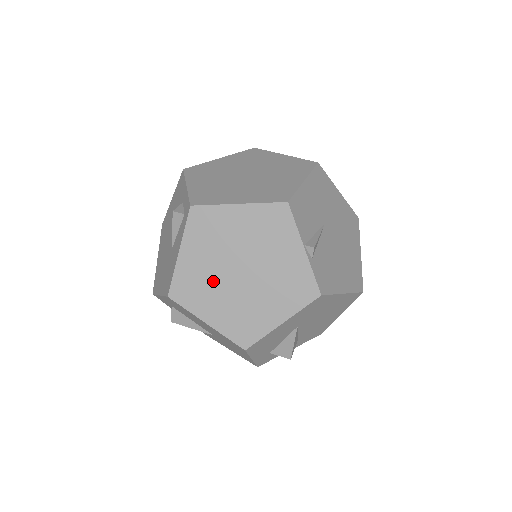
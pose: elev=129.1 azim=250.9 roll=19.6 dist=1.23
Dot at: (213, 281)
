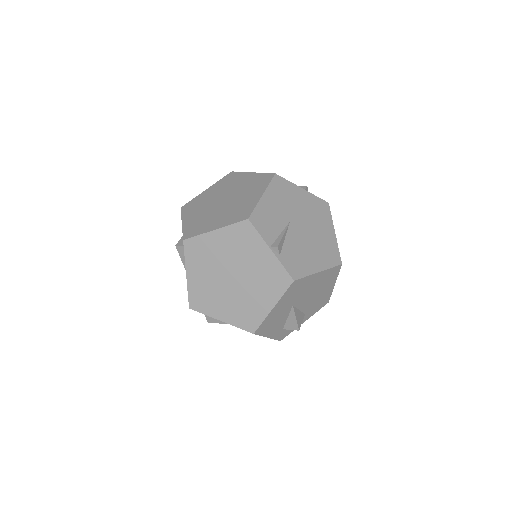
Dot at: (216, 290)
